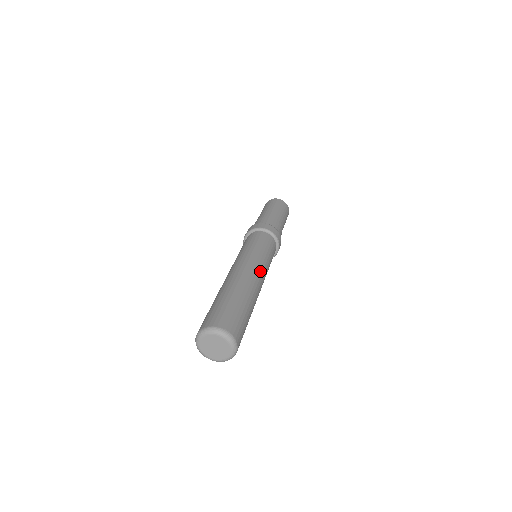
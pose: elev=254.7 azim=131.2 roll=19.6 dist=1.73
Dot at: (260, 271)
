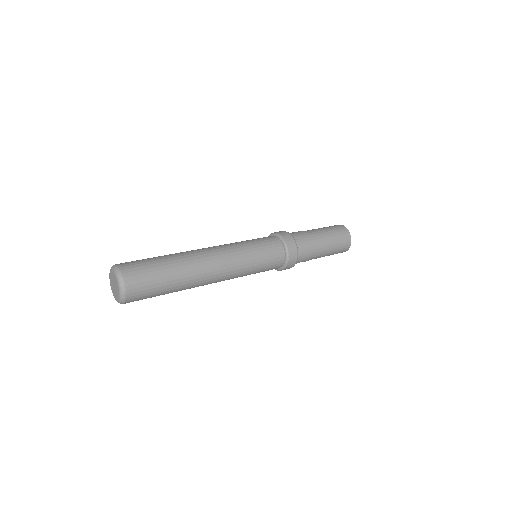
Dot at: (227, 269)
